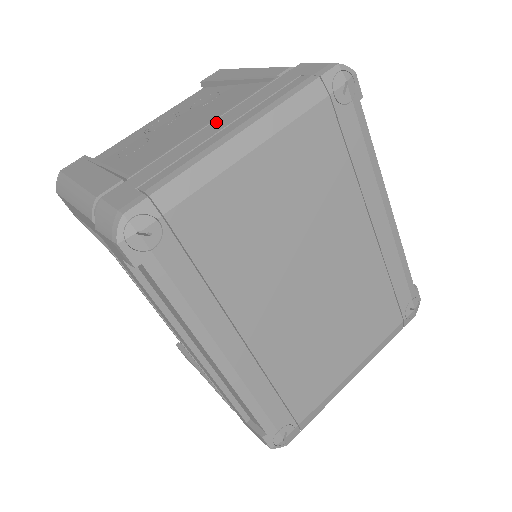
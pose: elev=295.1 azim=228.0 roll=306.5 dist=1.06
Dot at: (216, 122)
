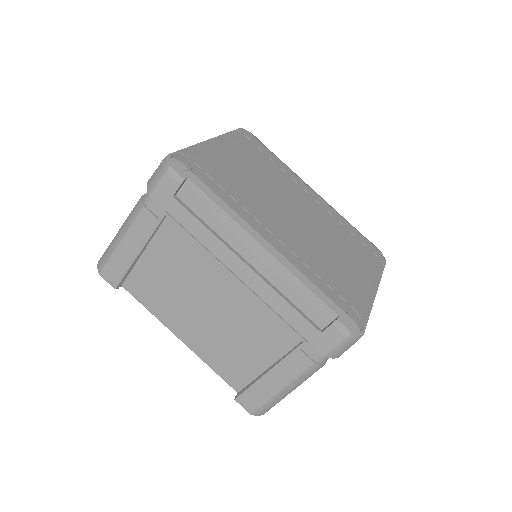
Dot at: occluded
